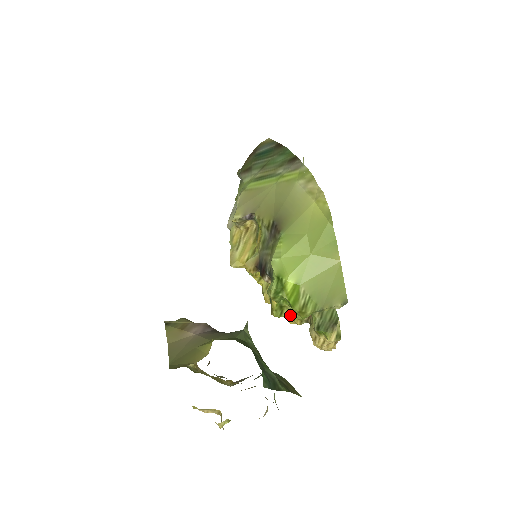
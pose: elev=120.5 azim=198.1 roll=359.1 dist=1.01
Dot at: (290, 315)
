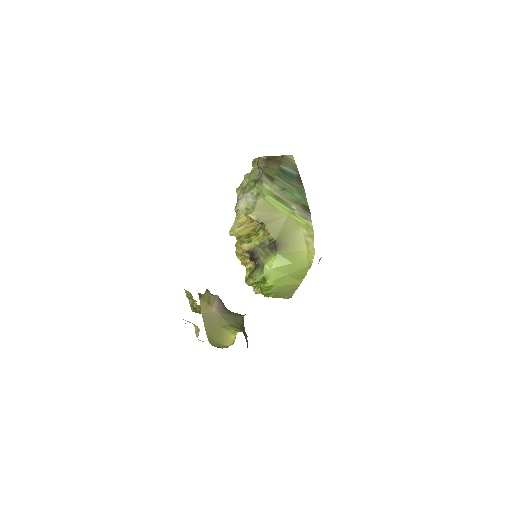
Dot at: (256, 288)
